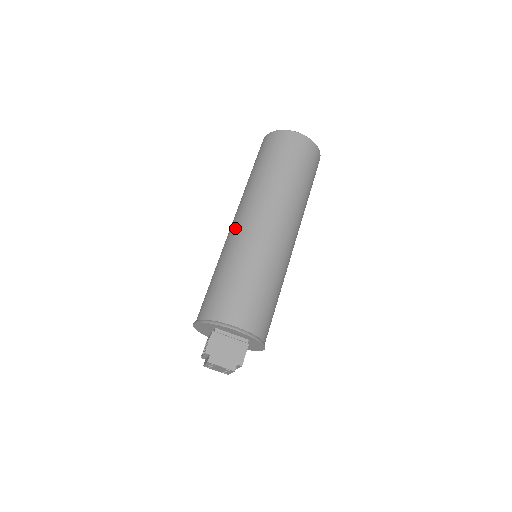
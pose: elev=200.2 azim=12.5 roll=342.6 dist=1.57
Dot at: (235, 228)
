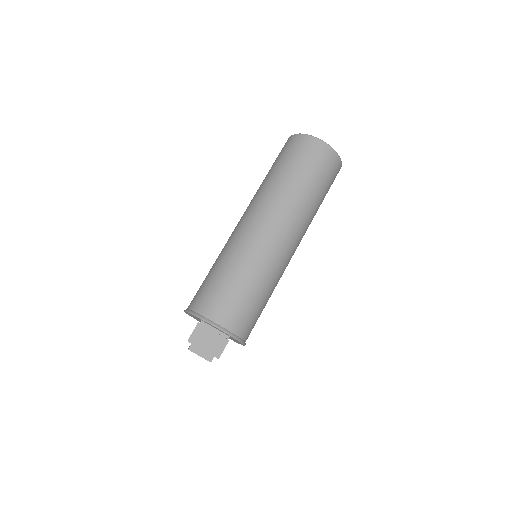
Dot at: (239, 228)
